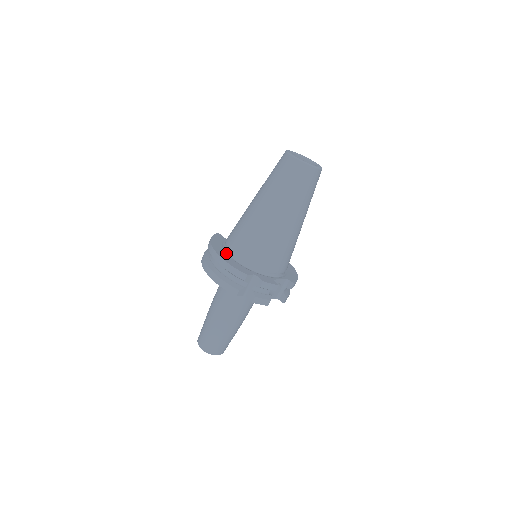
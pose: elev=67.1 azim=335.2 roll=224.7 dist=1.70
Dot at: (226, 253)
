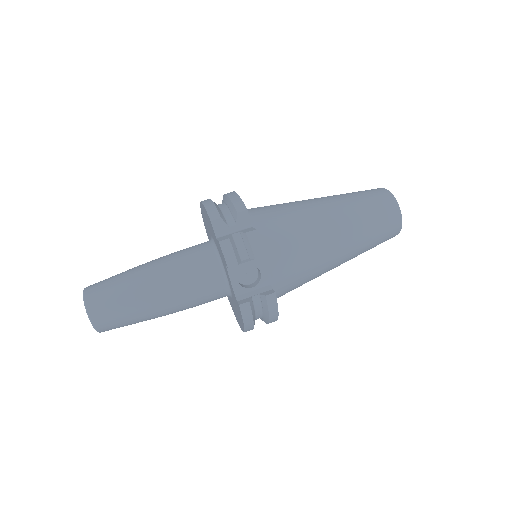
Dot at: occluded
